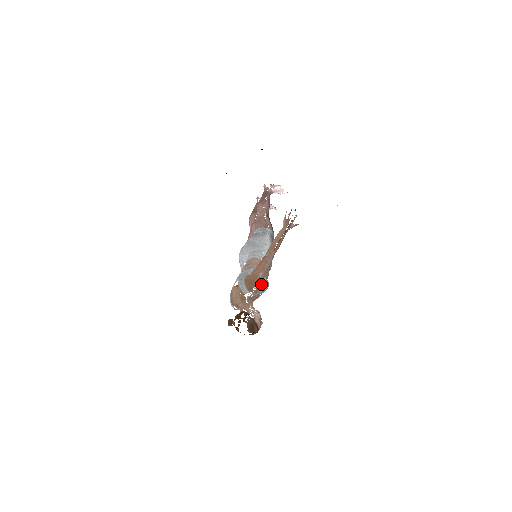
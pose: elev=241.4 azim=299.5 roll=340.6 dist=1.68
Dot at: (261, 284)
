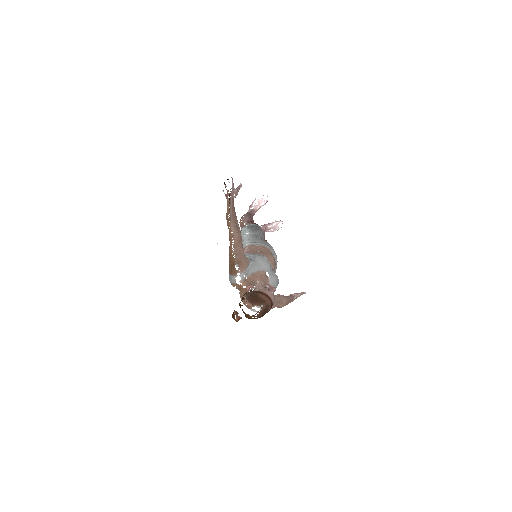
Dot at: (241, 258)
